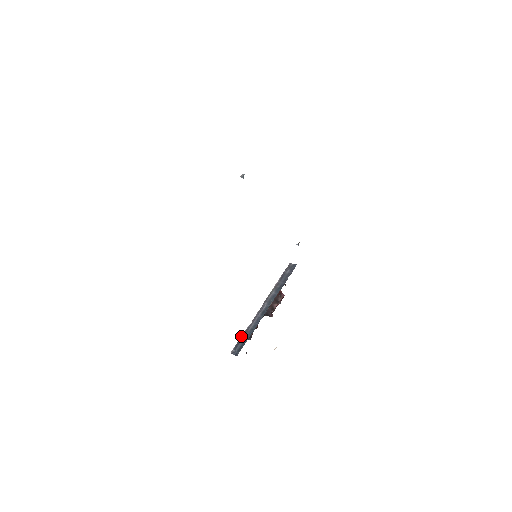
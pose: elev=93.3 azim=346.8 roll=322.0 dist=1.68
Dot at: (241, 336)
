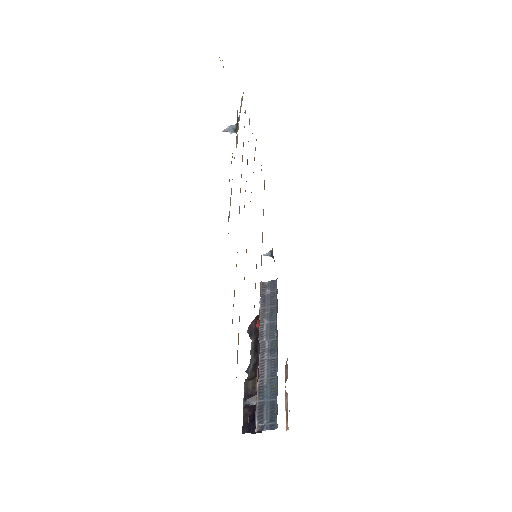
Dot at: (257, 398)
